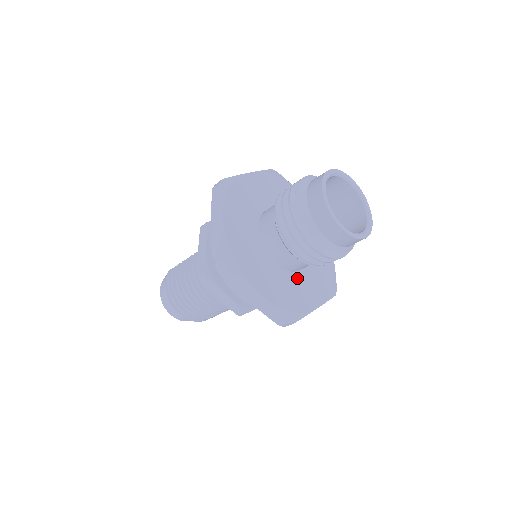
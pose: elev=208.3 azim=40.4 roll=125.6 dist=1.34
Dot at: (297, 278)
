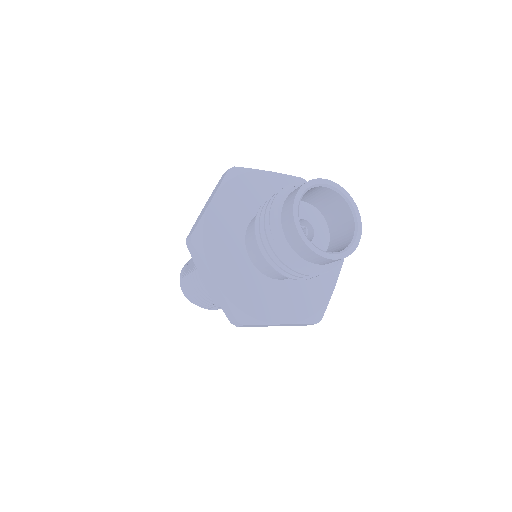
Dot at: occluded
